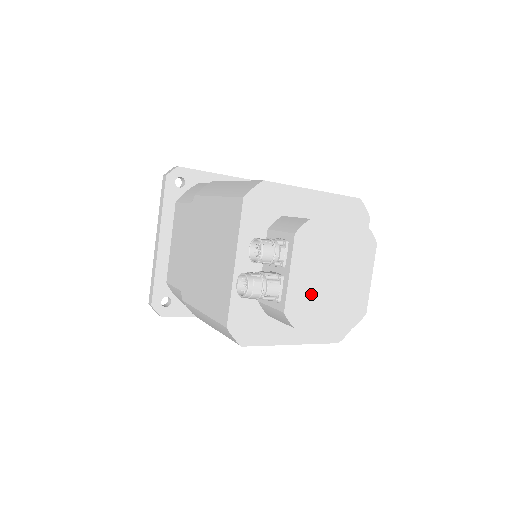
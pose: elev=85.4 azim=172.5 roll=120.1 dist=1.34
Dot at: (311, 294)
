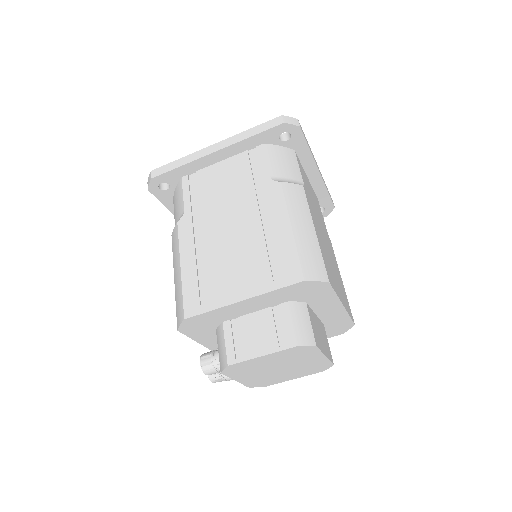
Dot at: (265, 378)
